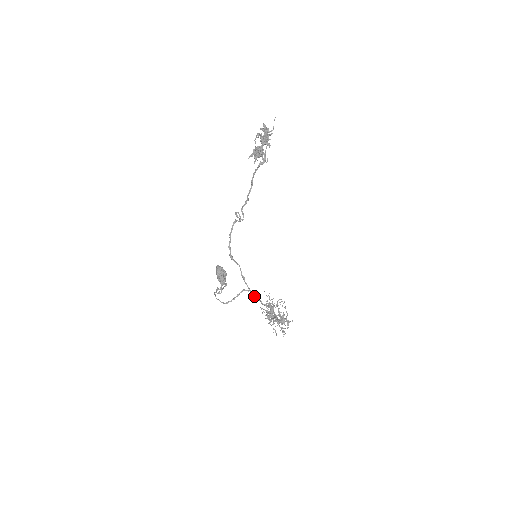
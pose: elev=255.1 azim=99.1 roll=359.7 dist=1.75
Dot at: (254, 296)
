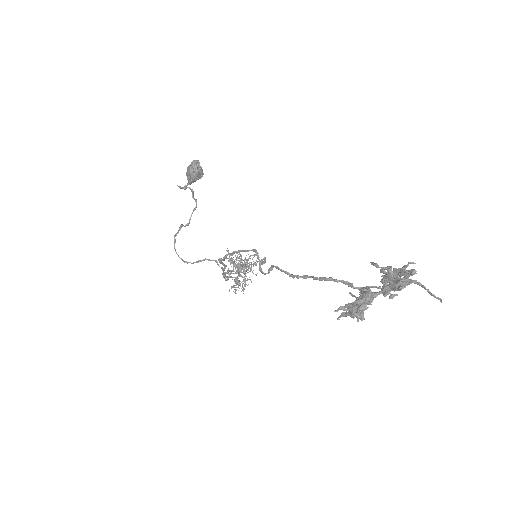
Dot at: (226, 276)
